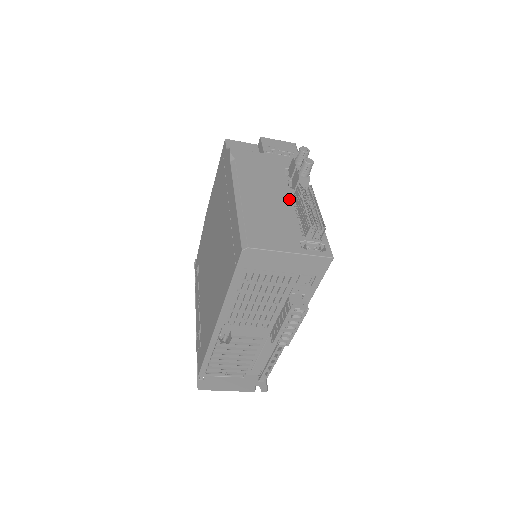
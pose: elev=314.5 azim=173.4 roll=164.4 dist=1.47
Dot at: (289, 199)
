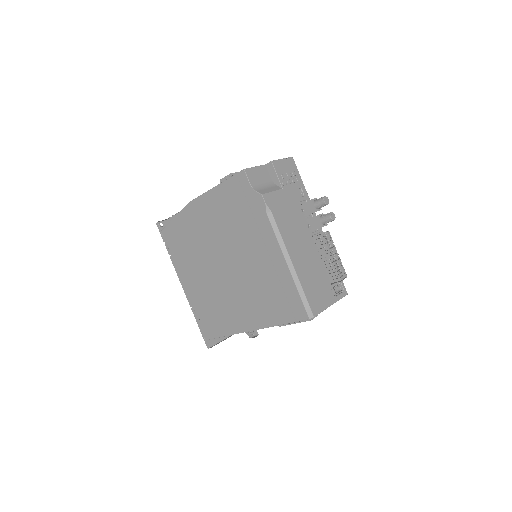
Dot at: (313, 245)
